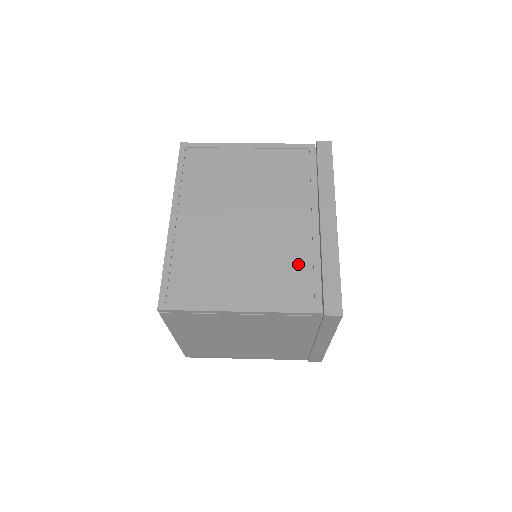
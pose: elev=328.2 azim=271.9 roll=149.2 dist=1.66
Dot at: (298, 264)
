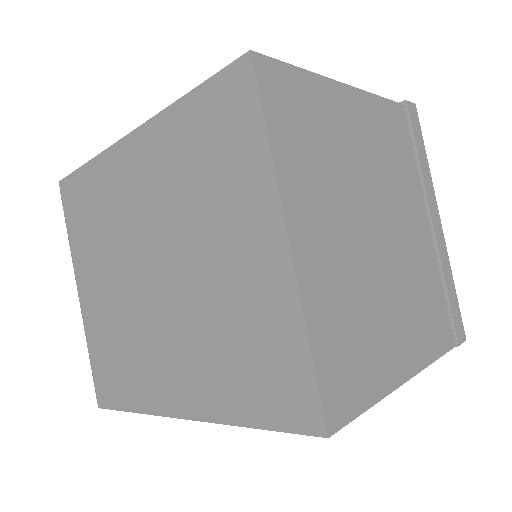
Dot at: occluded
